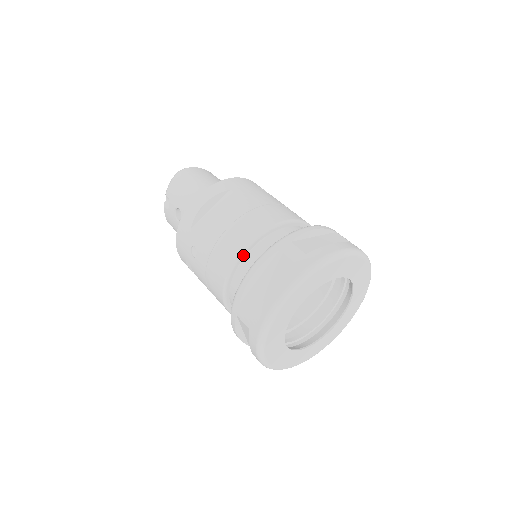
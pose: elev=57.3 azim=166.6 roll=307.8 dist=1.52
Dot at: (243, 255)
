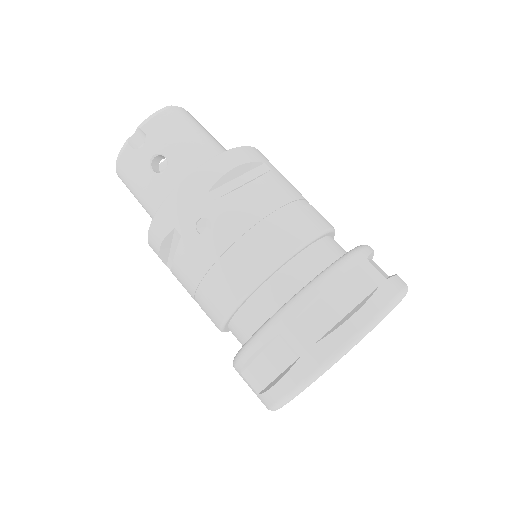
Dot at: (294, 255)
